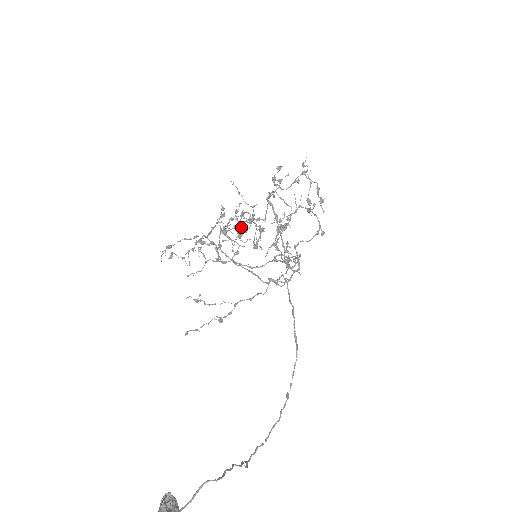
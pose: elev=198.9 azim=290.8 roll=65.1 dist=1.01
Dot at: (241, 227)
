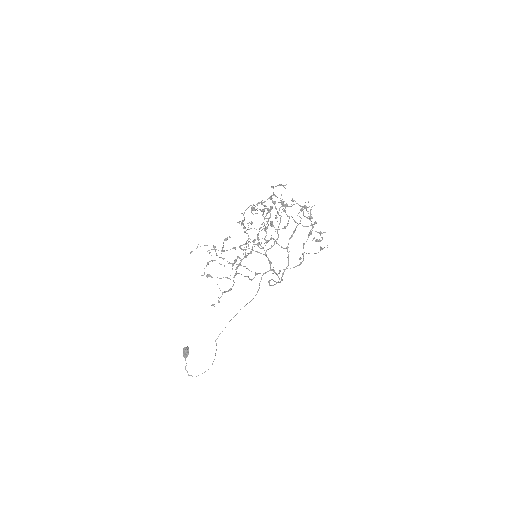
Dot at: (257, 203)
